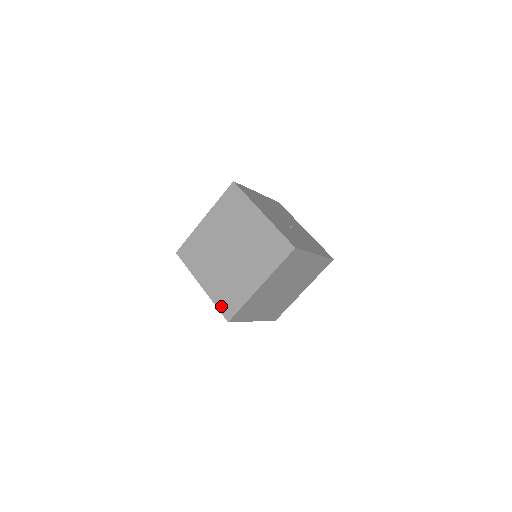
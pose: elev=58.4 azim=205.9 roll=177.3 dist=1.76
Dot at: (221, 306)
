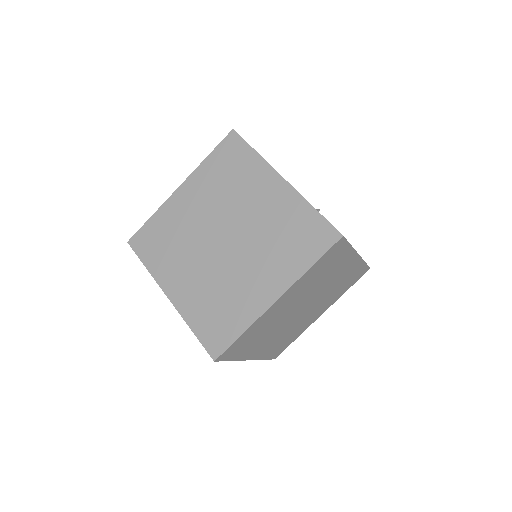
Dot at: (202, 333)
